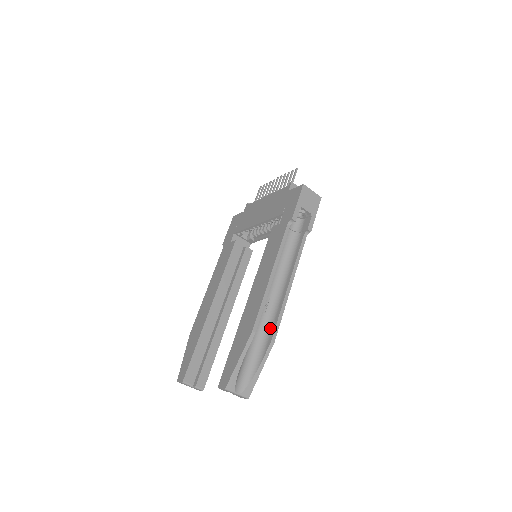
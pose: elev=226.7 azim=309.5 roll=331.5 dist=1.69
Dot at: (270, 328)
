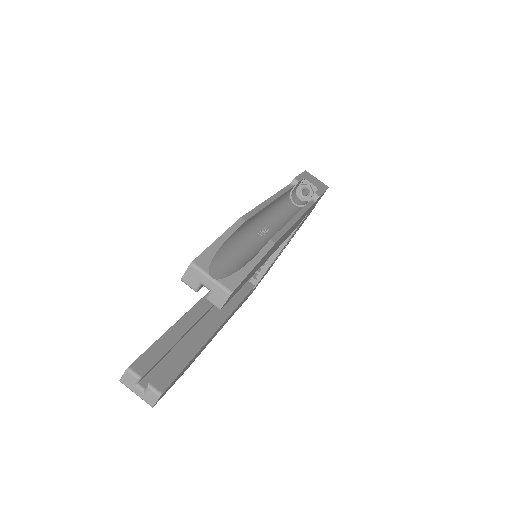
Dot at: occluded
